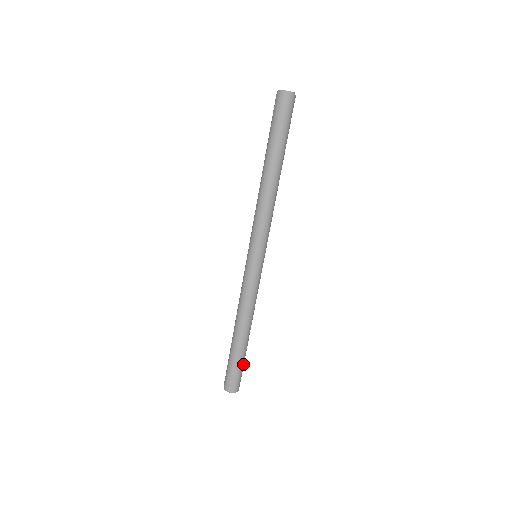
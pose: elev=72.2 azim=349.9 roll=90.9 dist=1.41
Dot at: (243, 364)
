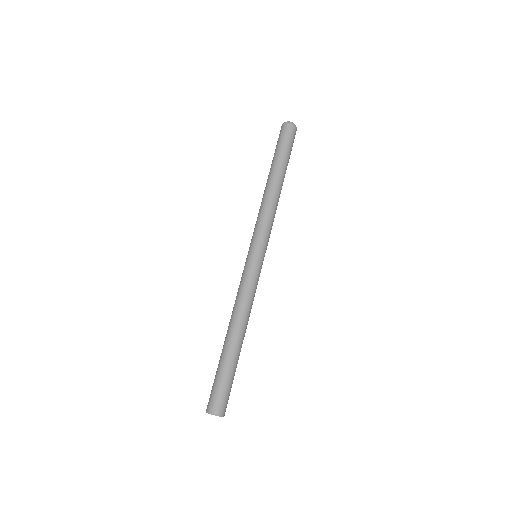
Dot at: (232, 379)
